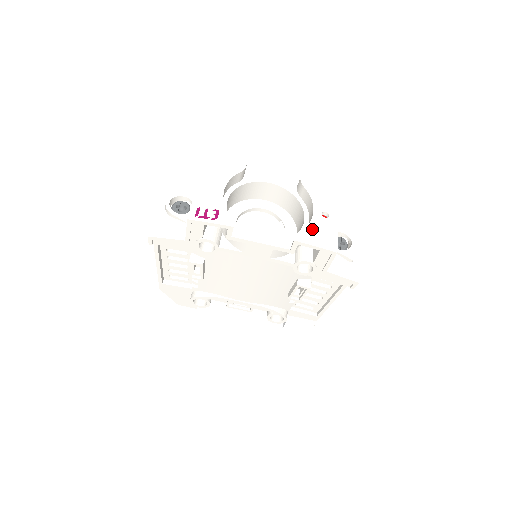
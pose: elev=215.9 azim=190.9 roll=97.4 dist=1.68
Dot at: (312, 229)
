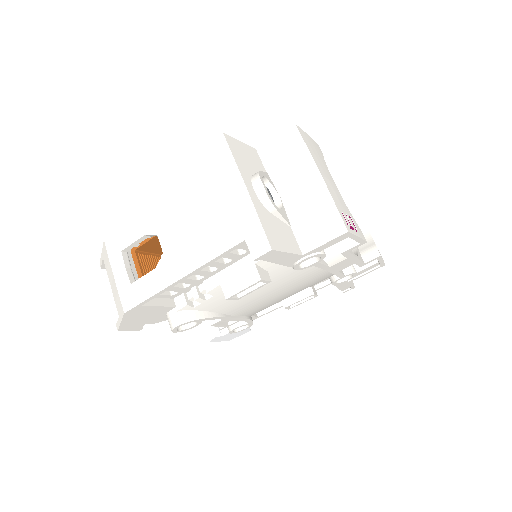
Dot at: occluded
